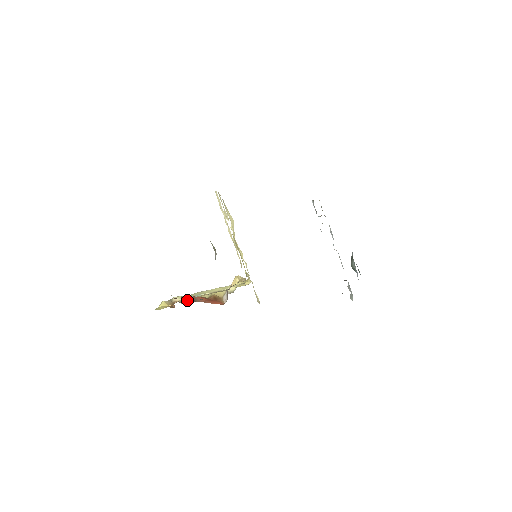
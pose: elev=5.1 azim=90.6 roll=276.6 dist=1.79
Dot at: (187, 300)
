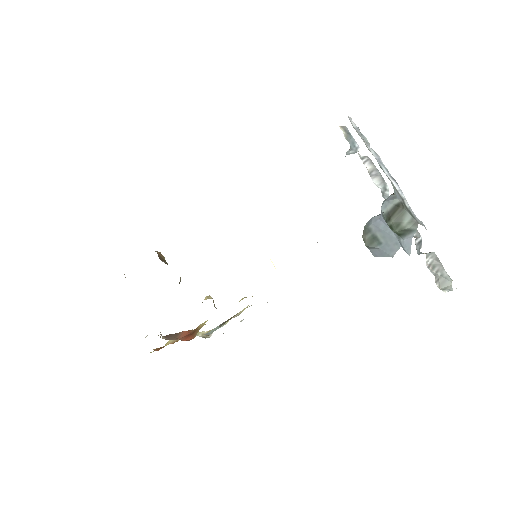
Dot at: occluded
